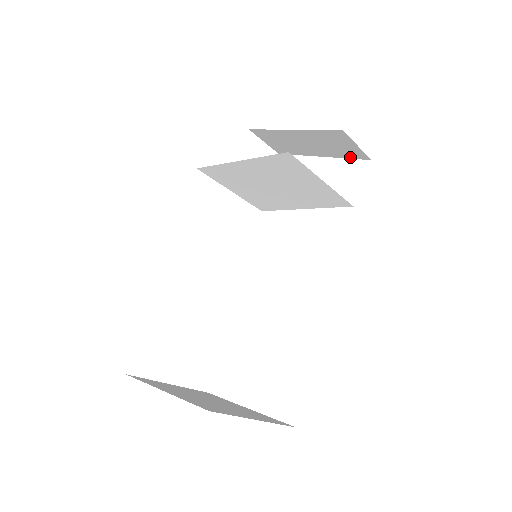
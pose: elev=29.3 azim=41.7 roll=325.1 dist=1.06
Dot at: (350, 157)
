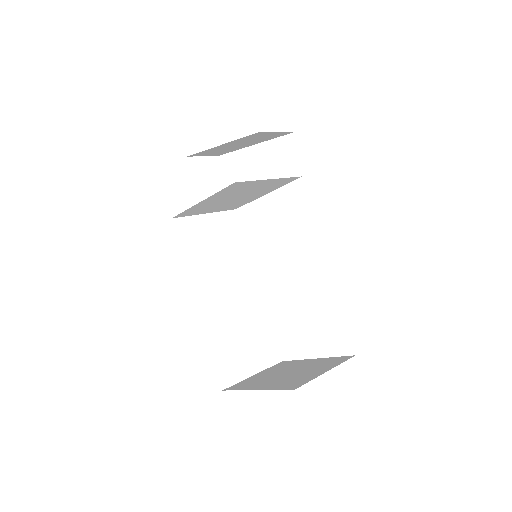
Dot at: occluded
